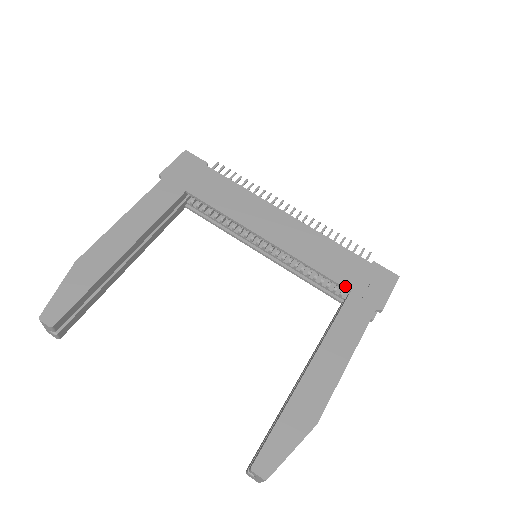
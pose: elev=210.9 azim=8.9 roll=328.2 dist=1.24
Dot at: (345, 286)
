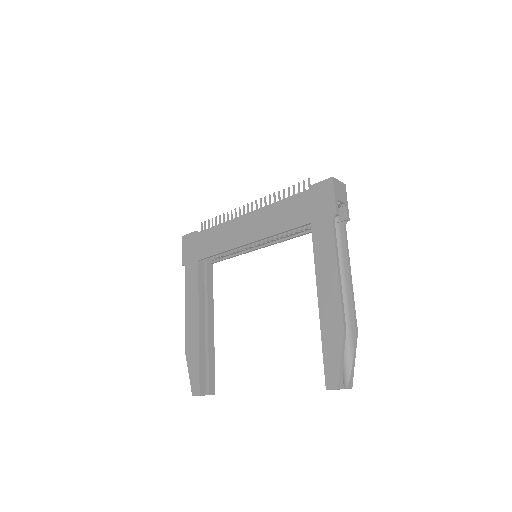
Dot at: (306, 223)
